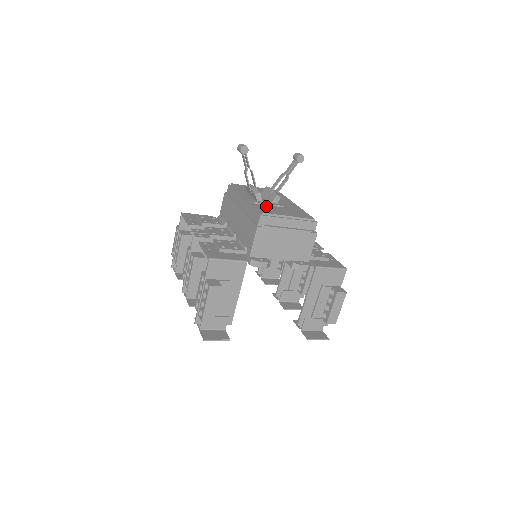
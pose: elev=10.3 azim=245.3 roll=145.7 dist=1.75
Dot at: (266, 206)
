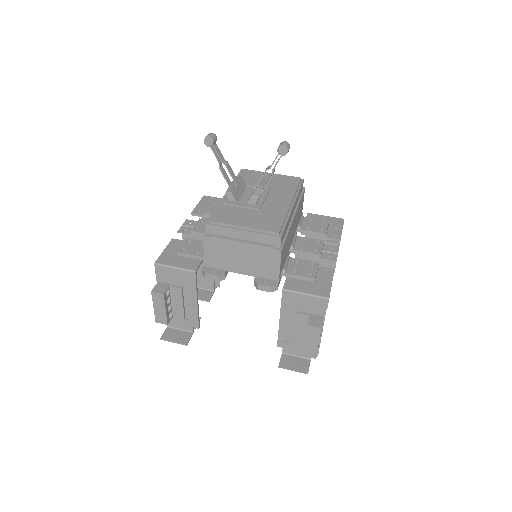
Dot at: (233, 209)
